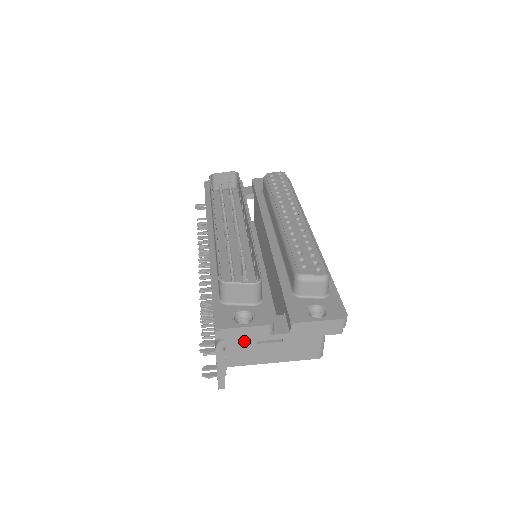
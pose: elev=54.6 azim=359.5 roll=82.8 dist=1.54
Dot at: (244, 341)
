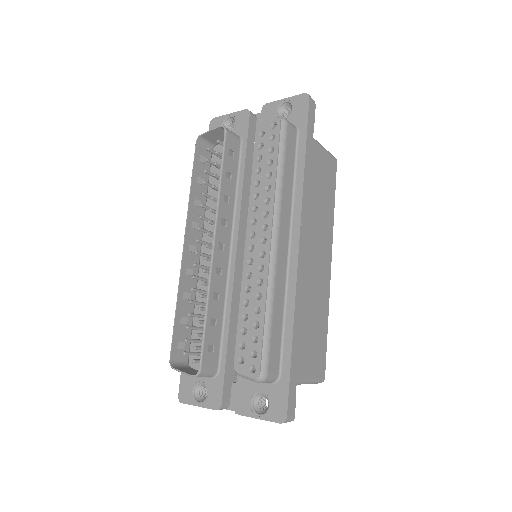
Dot at: occluded
